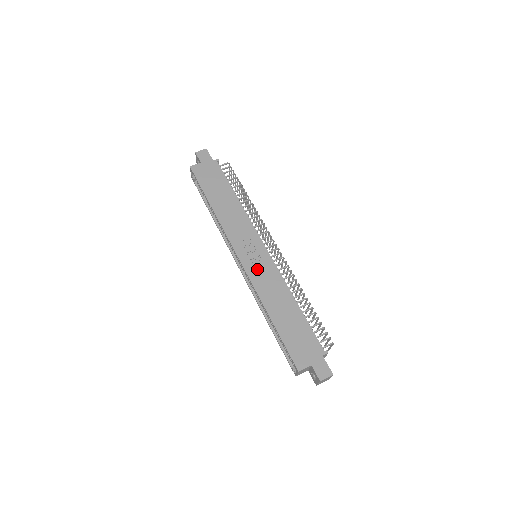
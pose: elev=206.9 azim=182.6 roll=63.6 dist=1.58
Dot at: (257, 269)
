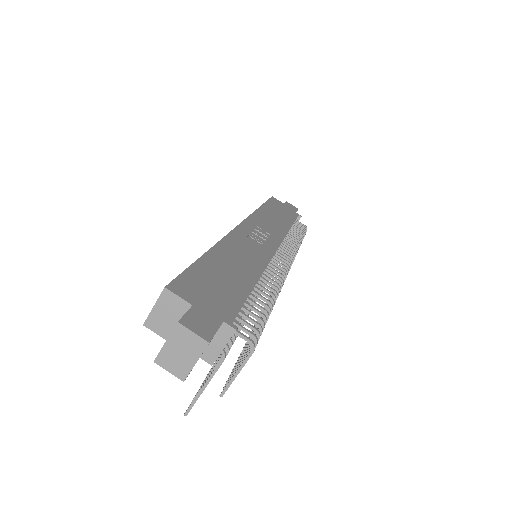
Dot at: (248, 239)
